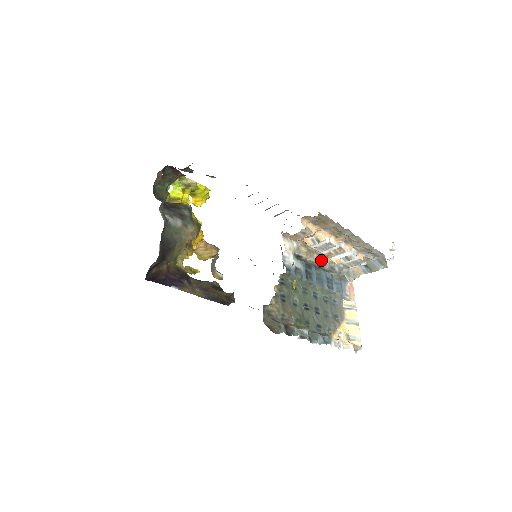
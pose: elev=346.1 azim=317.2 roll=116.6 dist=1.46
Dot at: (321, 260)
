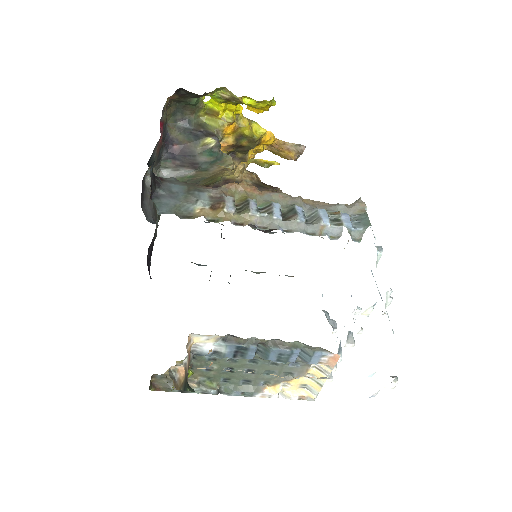
Dot at: occluded
